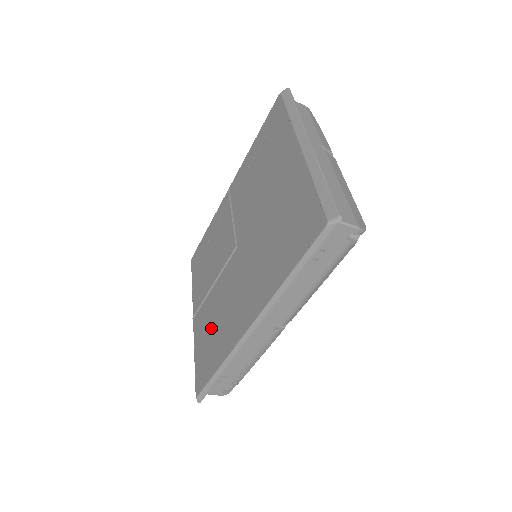
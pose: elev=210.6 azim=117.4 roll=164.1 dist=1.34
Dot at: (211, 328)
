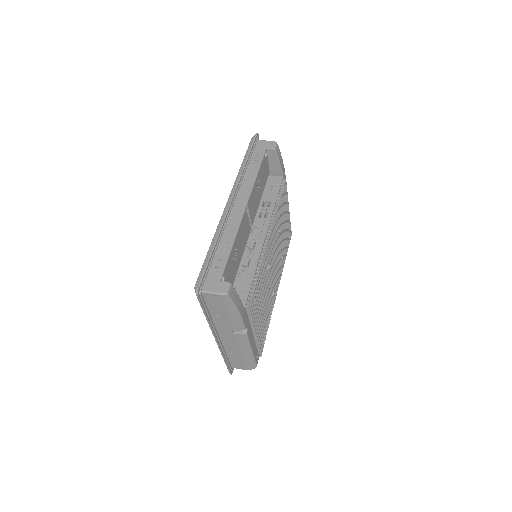
Dot at: occluded
